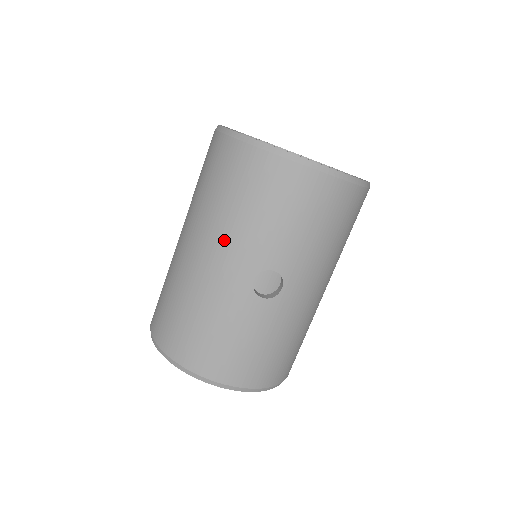
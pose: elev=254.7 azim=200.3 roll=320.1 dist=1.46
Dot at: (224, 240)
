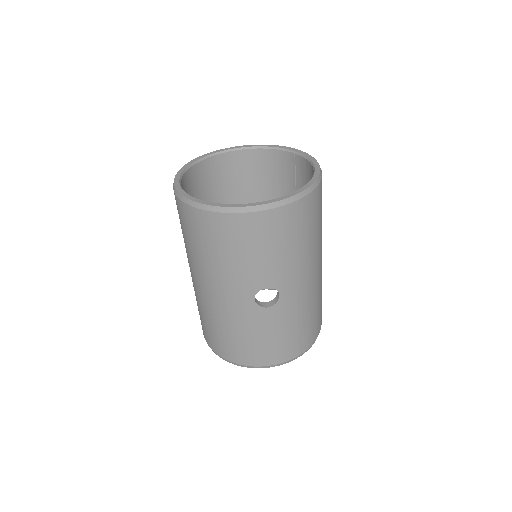
Dot at: (219, 280)
